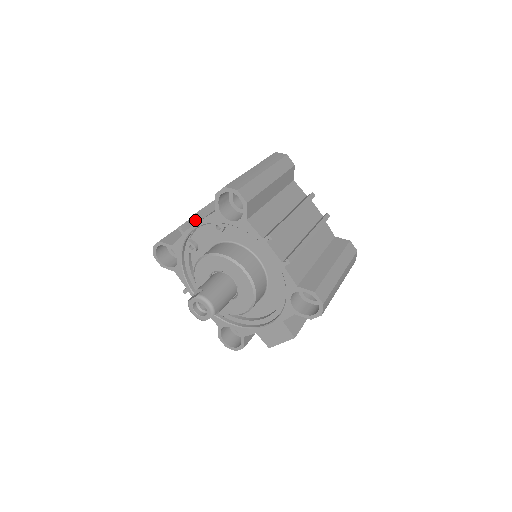
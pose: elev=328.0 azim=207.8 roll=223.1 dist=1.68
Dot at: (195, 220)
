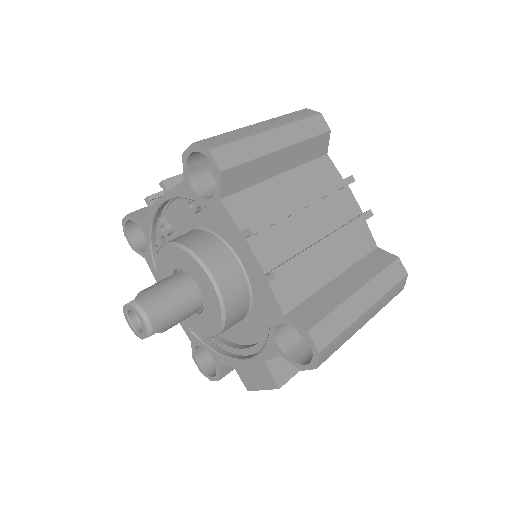
Dot at: occluded
